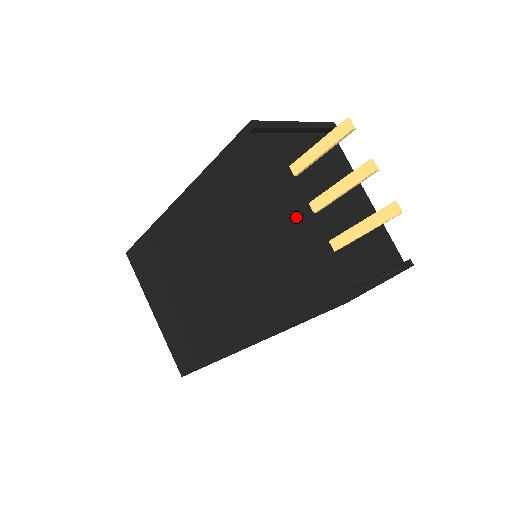
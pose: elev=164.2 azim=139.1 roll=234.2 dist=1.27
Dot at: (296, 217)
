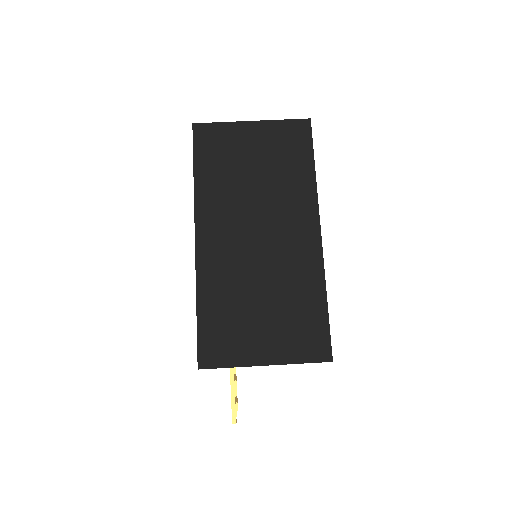
Dot at: occluded
